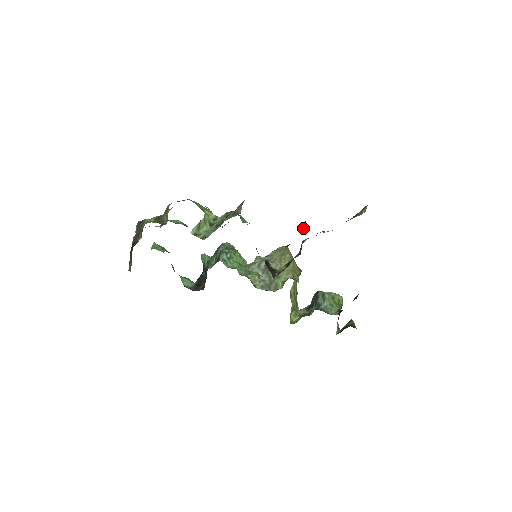
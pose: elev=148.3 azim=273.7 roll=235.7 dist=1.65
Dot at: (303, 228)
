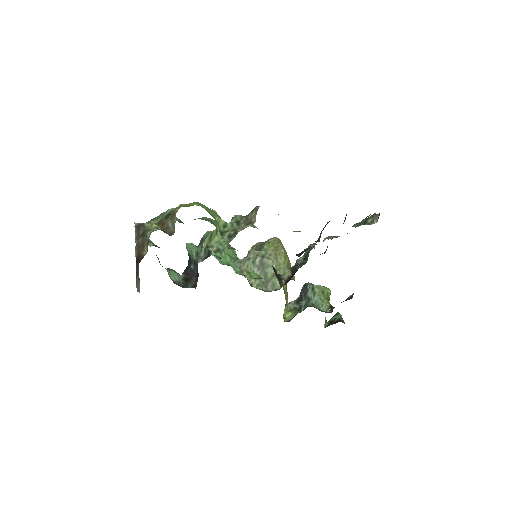
Dot at: (319, 241)
